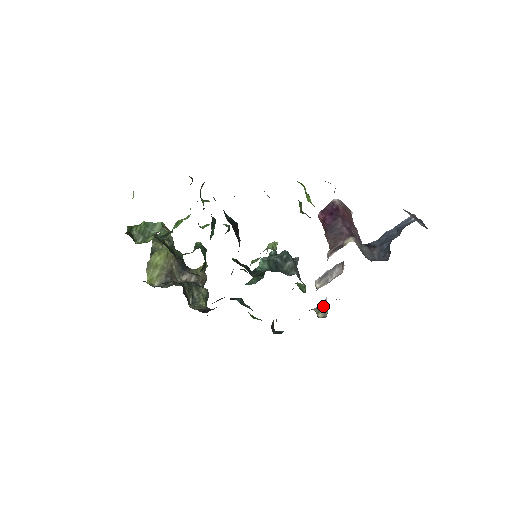
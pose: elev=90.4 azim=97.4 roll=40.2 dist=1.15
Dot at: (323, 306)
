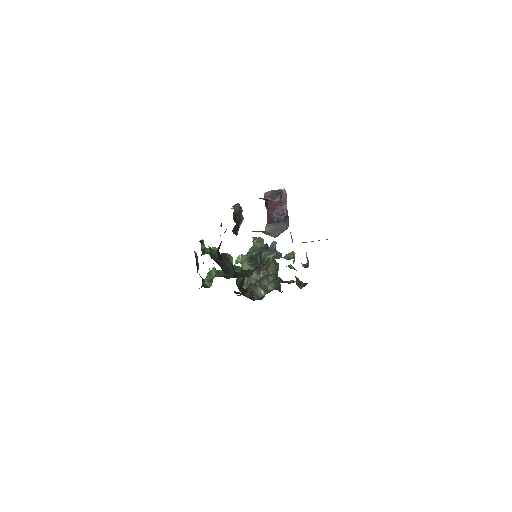
Dot at: (307, 259)
